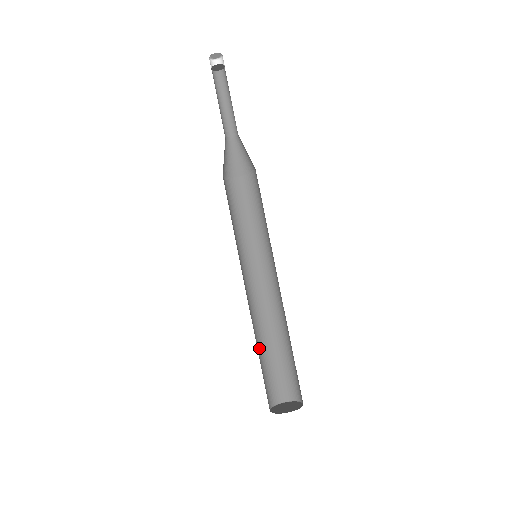
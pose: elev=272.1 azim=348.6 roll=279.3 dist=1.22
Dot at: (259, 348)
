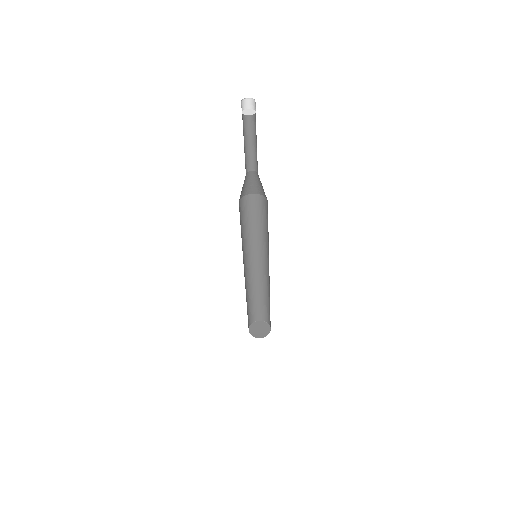
Dot at: (250, 297)
